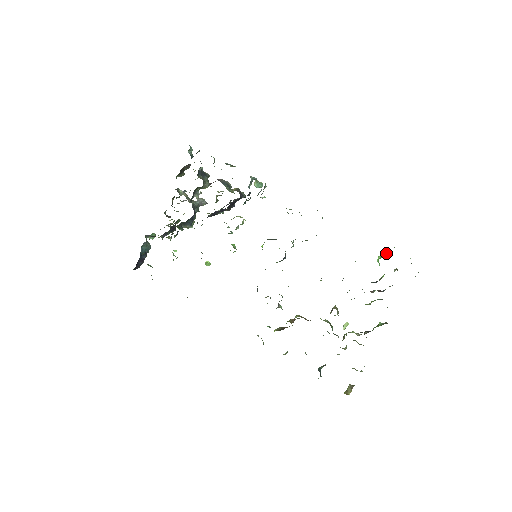
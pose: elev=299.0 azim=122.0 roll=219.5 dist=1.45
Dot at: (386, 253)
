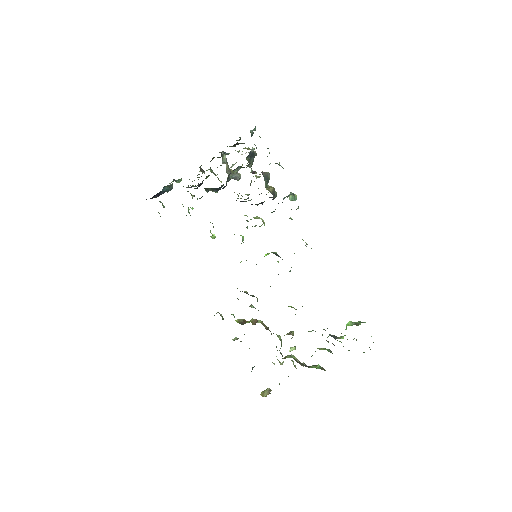
Dot at: (357, 324)
